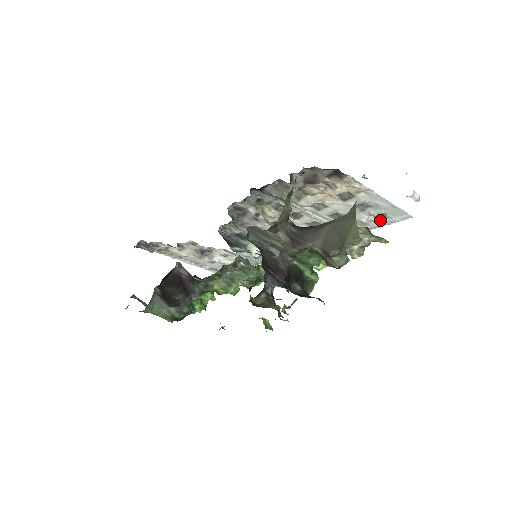
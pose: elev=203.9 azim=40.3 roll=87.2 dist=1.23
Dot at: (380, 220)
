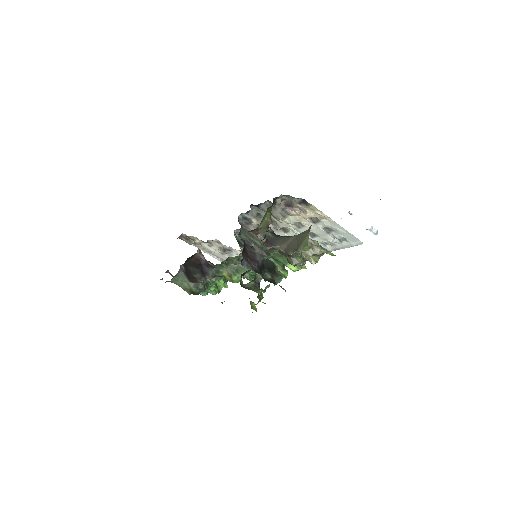
Dot at: (343, 243)
